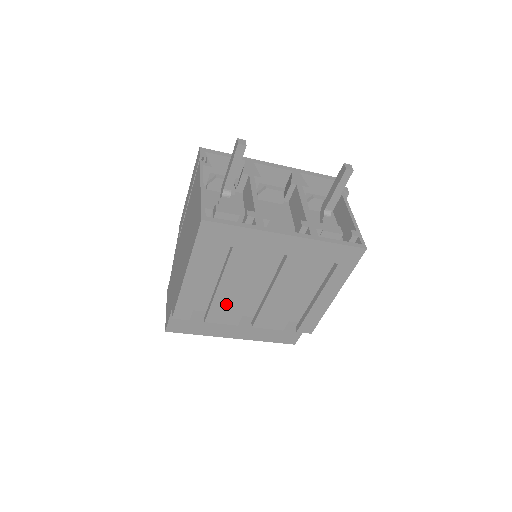
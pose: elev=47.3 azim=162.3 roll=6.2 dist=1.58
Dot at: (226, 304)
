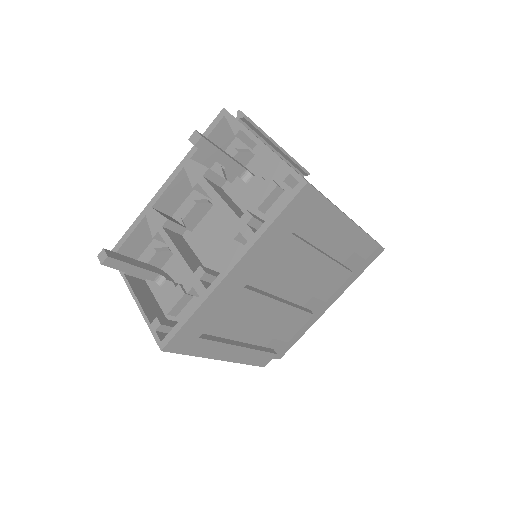
Dot at: (280, 325)
